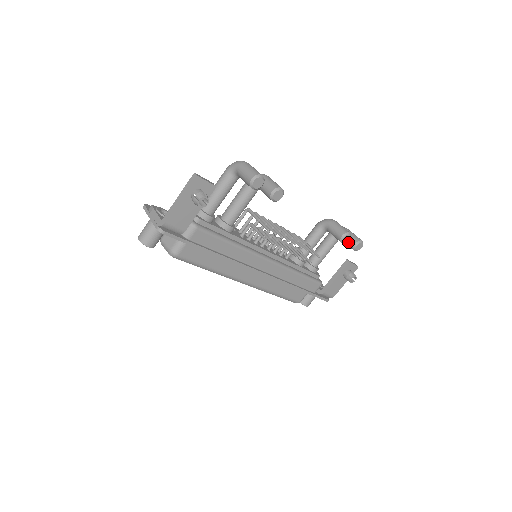
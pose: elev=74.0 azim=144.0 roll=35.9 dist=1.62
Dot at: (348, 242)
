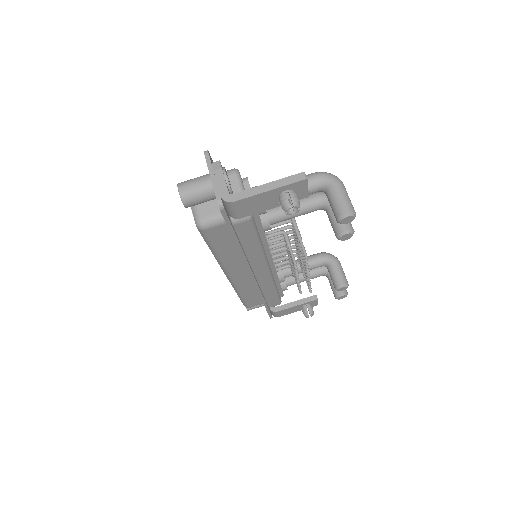
Dot at: occluded
